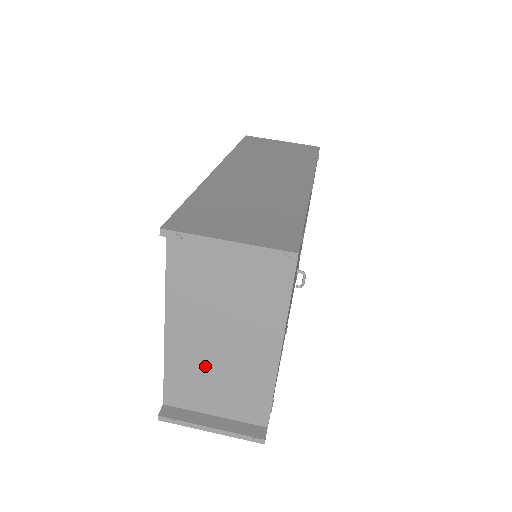
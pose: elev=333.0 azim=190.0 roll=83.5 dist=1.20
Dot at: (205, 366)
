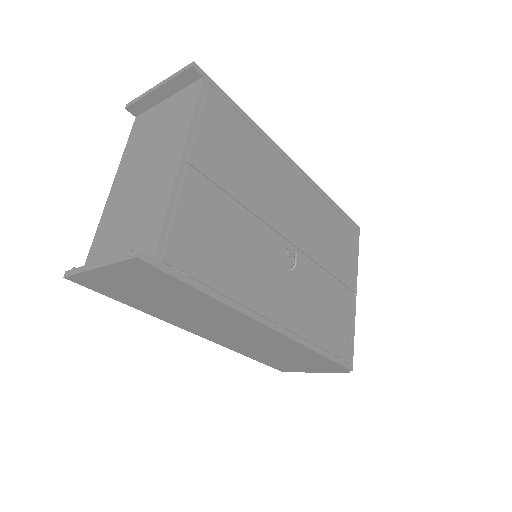
Dot at: (124, 211)
